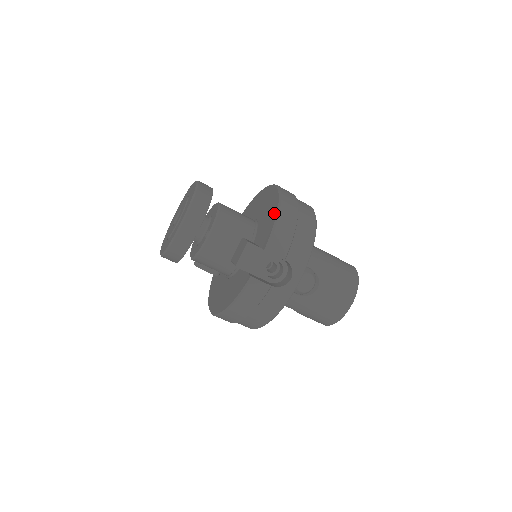
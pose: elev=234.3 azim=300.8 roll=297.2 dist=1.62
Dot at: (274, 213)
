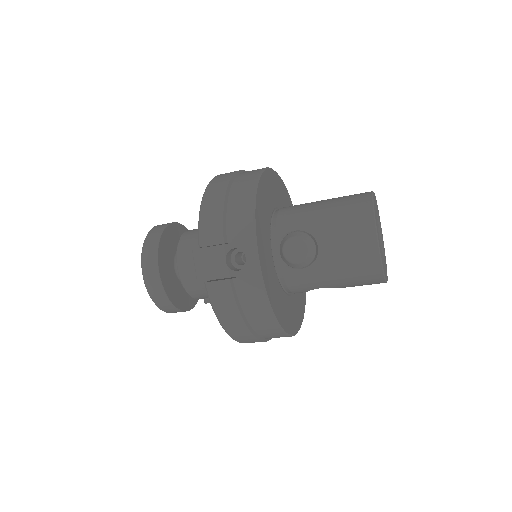
Dot at: occluded
